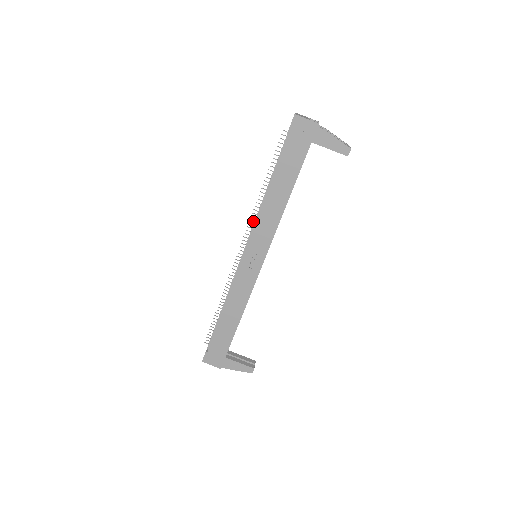
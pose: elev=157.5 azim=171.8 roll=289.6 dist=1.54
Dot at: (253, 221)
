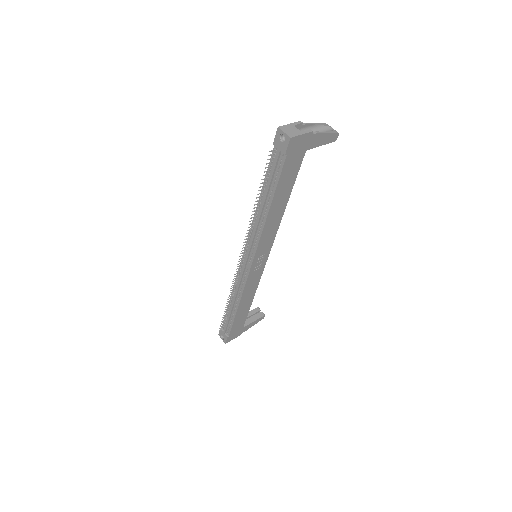
Dot at: occluded
